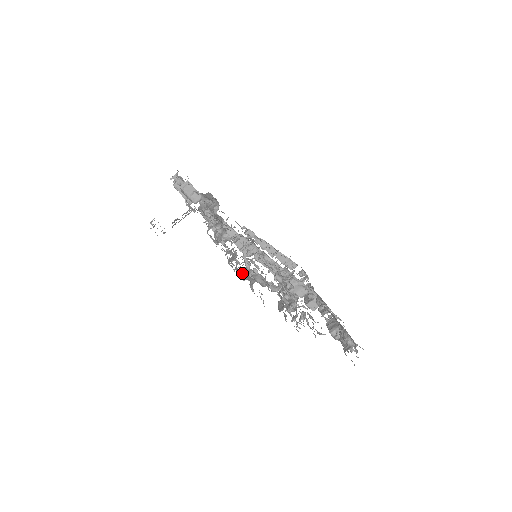
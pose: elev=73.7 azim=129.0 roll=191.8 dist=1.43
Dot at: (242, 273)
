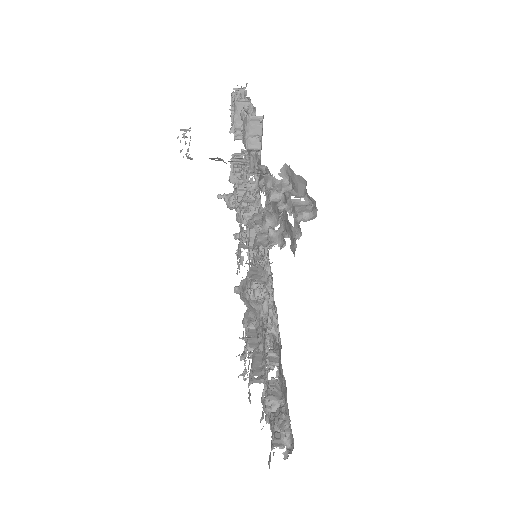
Dot at: occluded
